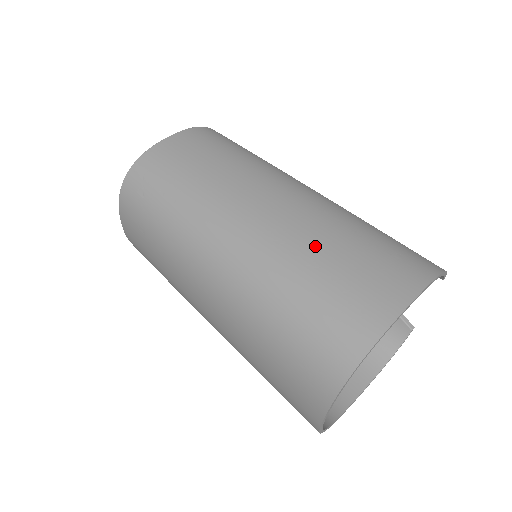
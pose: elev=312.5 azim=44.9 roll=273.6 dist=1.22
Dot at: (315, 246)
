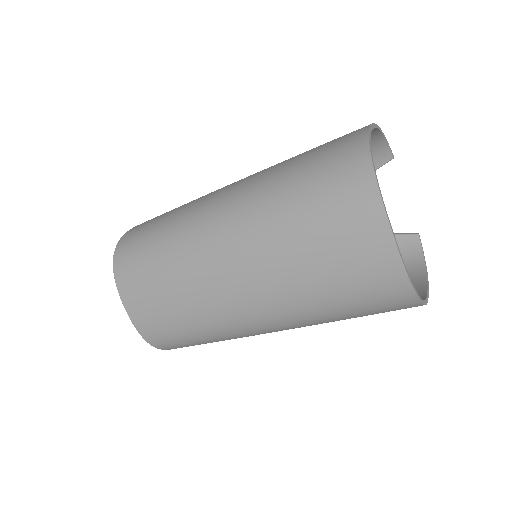
Dot at: (285, 161)
